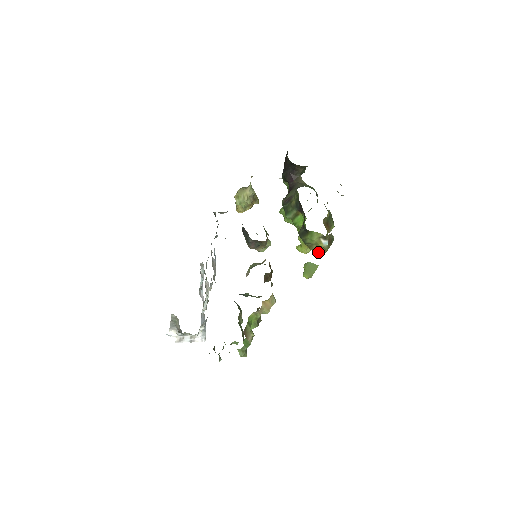
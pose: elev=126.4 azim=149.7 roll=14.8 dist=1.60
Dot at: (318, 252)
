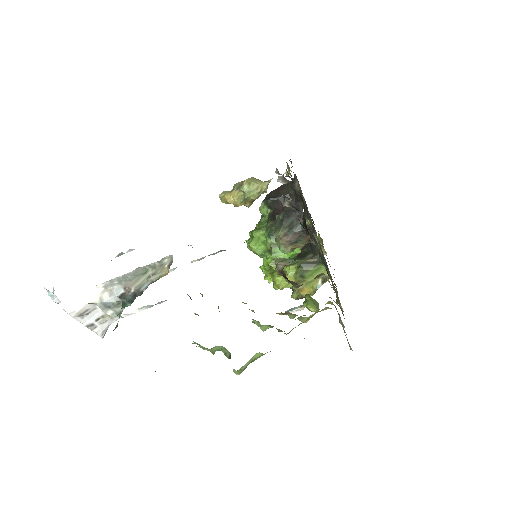
Dot at: (299, 293)
